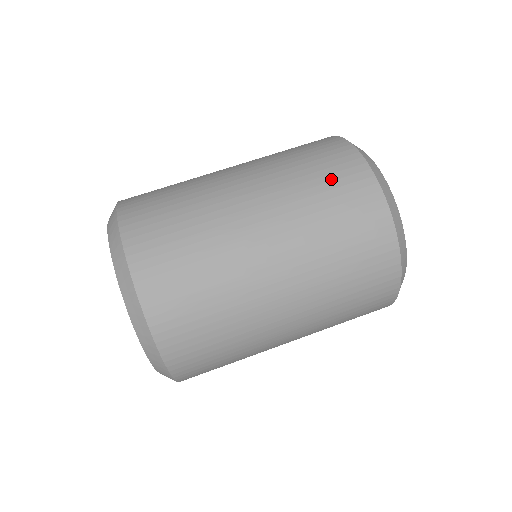
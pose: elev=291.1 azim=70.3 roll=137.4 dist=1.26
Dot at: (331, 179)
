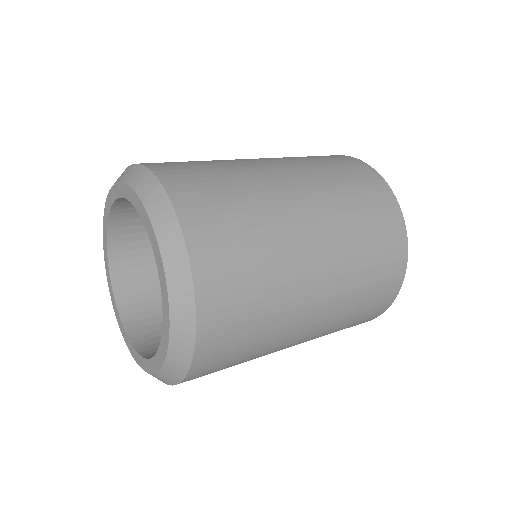
Dot at: occluded
